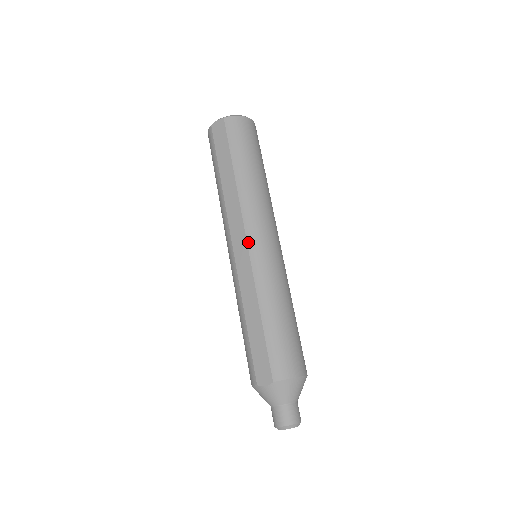
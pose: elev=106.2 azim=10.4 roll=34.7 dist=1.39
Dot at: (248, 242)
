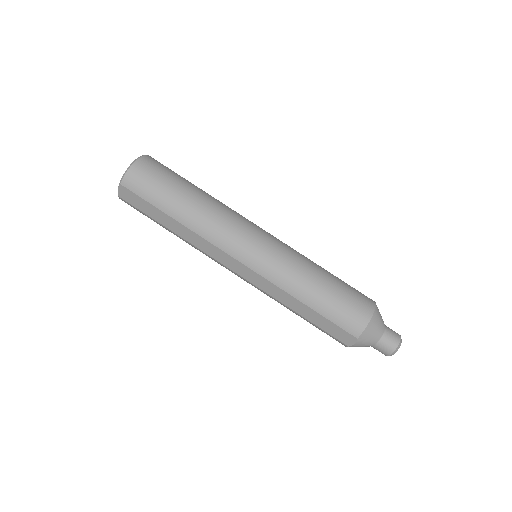
Dot at: (241, 262)
